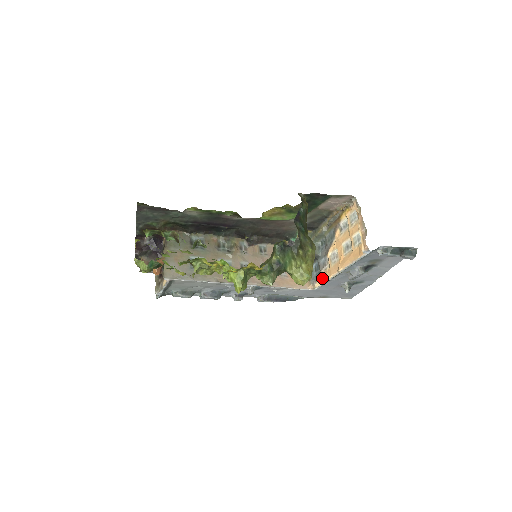
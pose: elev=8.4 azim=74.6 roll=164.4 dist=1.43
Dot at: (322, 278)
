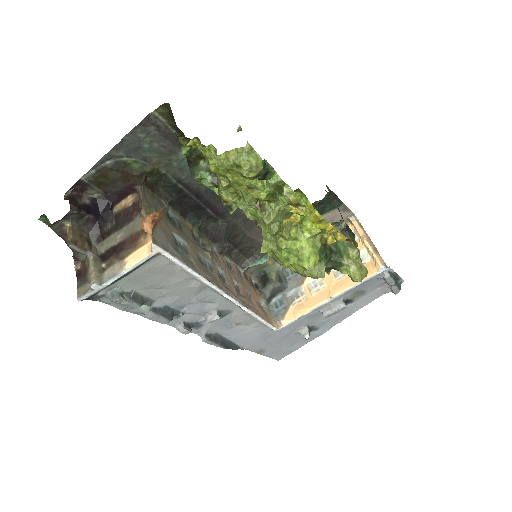
Dot at: (295, 312)
